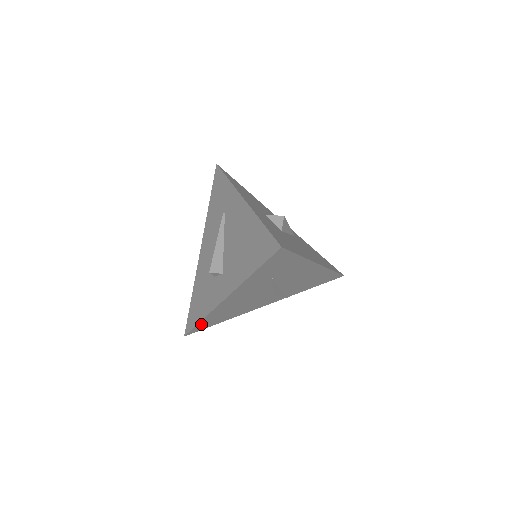
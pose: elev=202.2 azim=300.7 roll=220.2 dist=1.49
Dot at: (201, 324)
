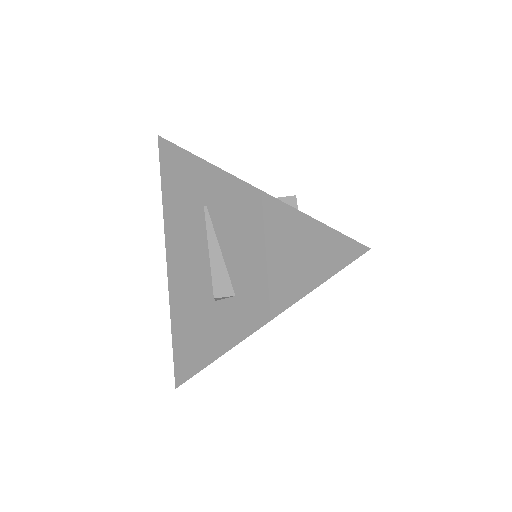
Dot at: occluded
